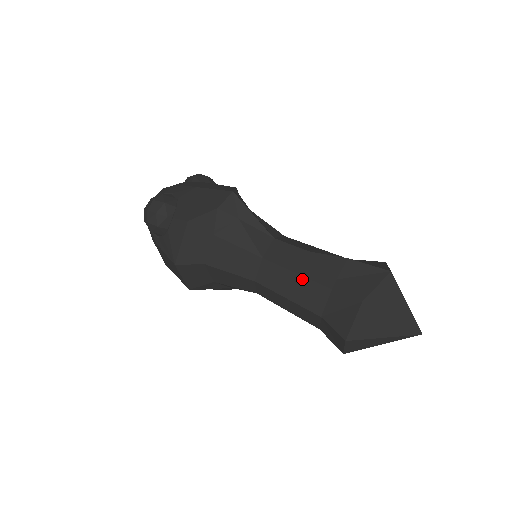
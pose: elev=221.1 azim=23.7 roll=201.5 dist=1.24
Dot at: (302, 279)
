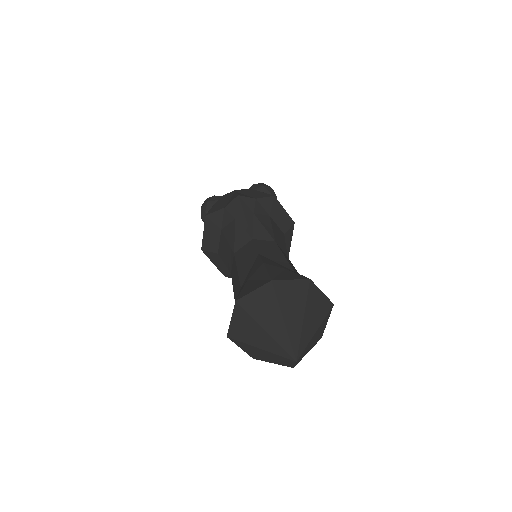
Dot at: (237, 275)
